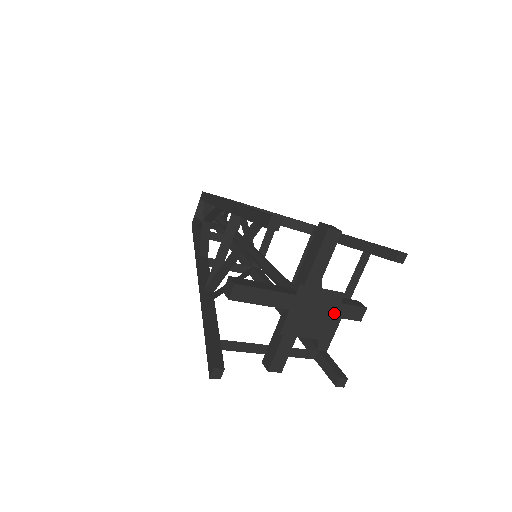
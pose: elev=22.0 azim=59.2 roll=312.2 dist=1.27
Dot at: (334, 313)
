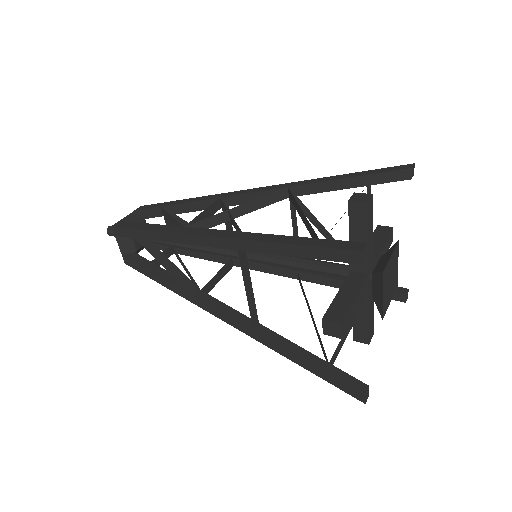
Dot at: (397, 262)
